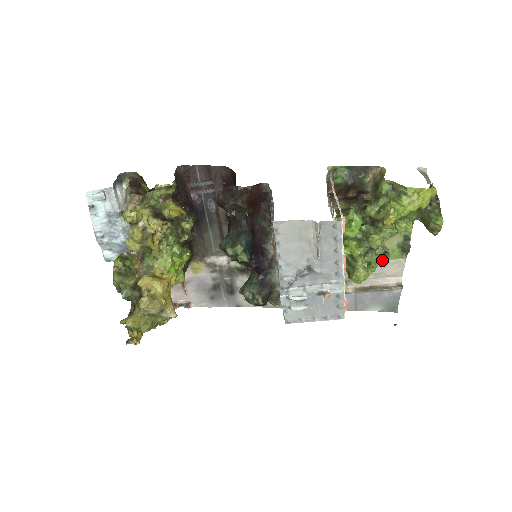
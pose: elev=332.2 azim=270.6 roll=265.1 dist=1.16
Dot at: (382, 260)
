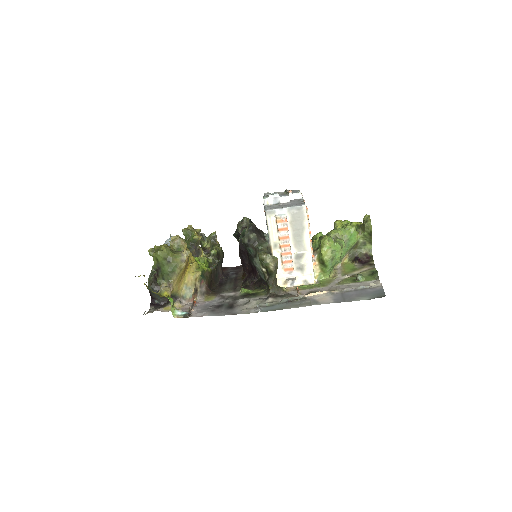
Dot at: (357, 276)
